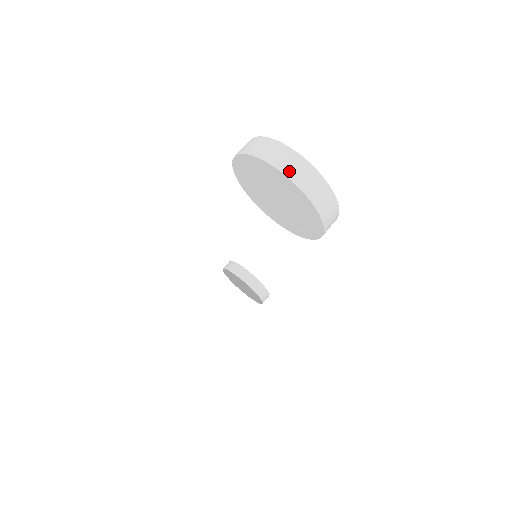
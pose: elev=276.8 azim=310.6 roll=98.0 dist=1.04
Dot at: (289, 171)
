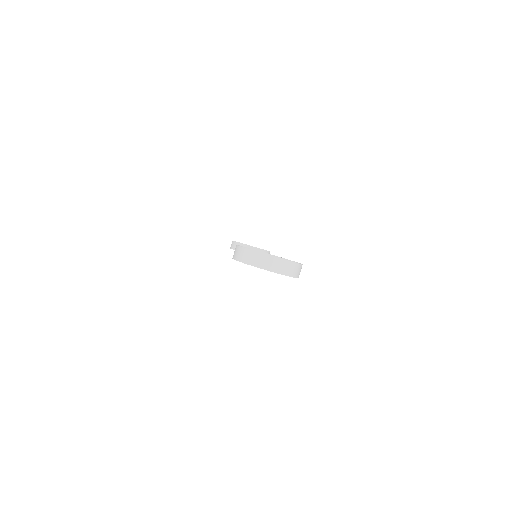
Dot at: (269, 268)
